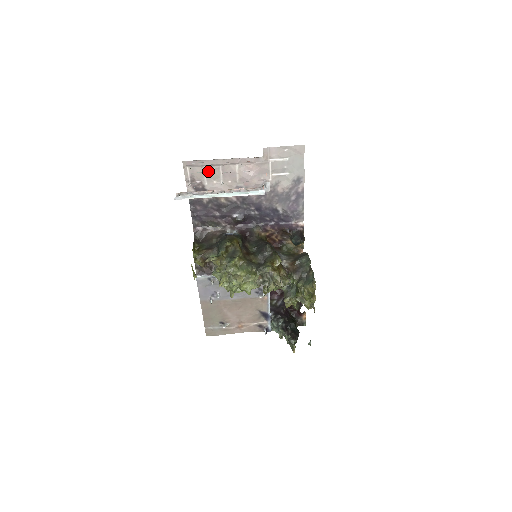
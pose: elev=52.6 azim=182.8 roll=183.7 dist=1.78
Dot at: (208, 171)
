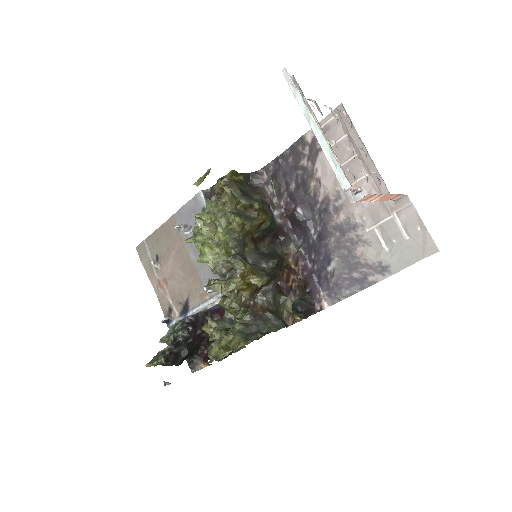
Dot at: (343, 143)
